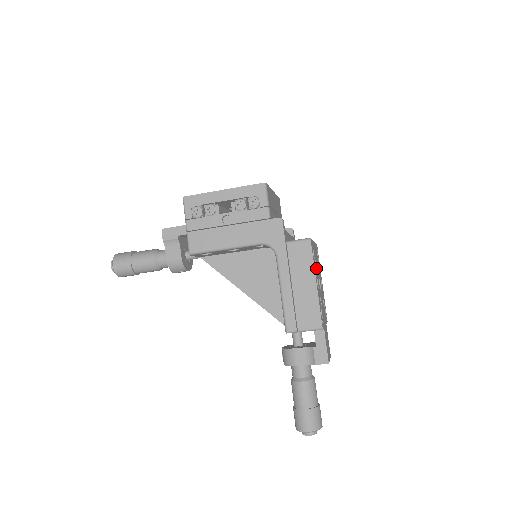
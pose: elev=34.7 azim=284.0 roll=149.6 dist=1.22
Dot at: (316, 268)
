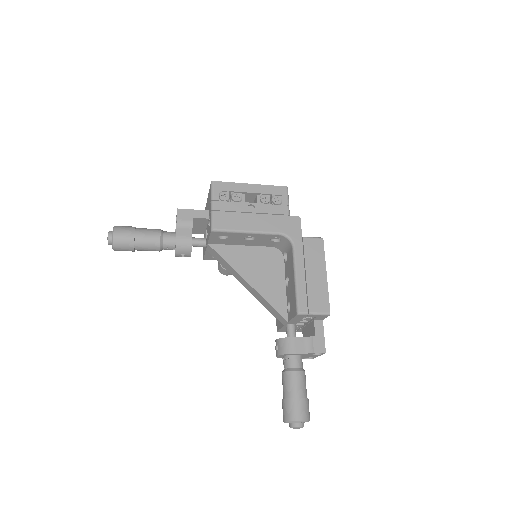
Dot at: occluded
